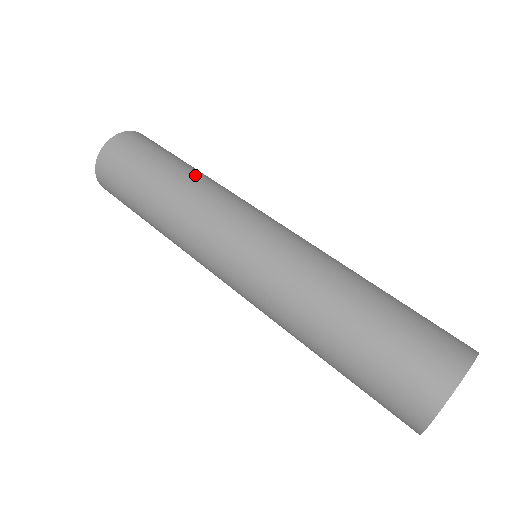
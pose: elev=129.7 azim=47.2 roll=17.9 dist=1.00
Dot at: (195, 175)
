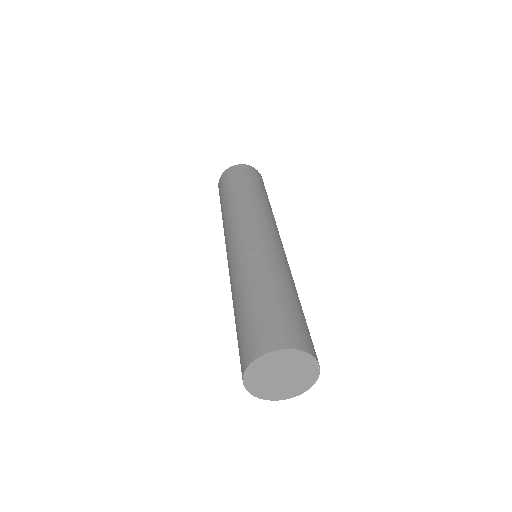
Dot at: (246, 196)
